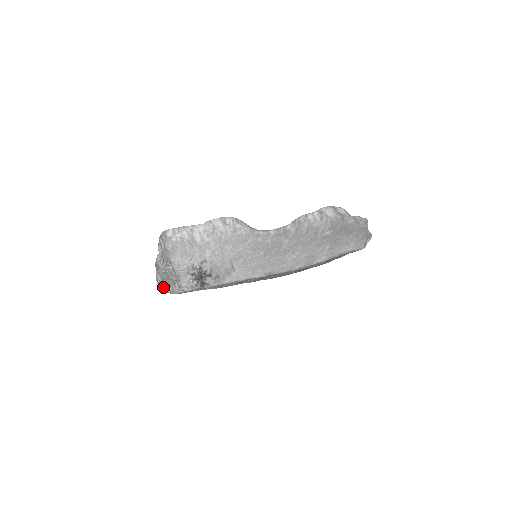
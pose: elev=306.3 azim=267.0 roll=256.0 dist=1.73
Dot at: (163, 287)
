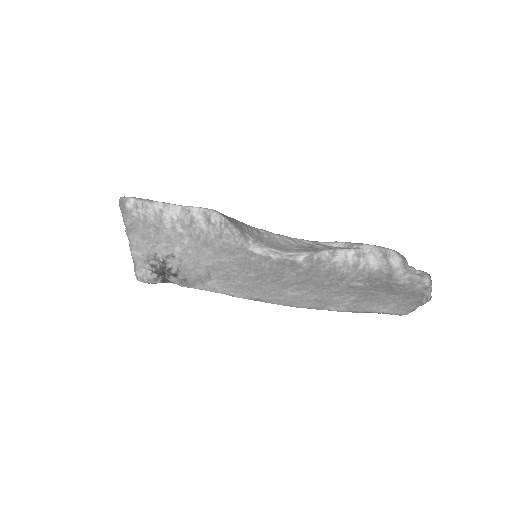
Dot at: occluded
